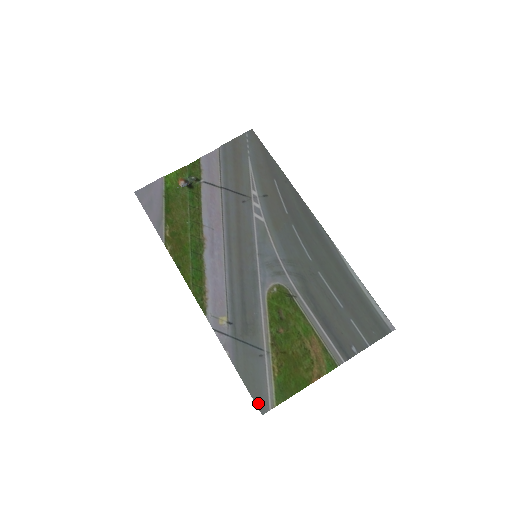
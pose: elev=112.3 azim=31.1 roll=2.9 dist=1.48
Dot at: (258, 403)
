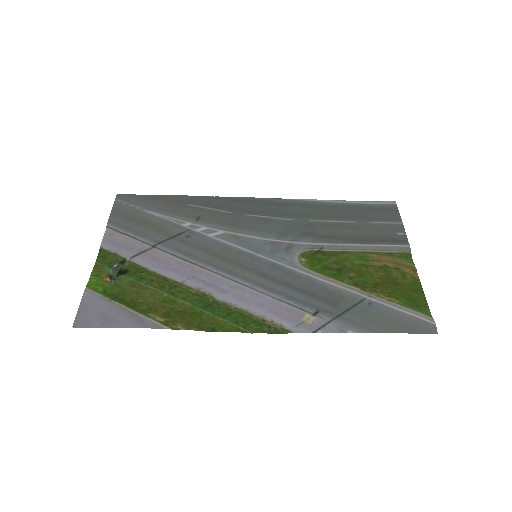
Dot at: (423, 331)
